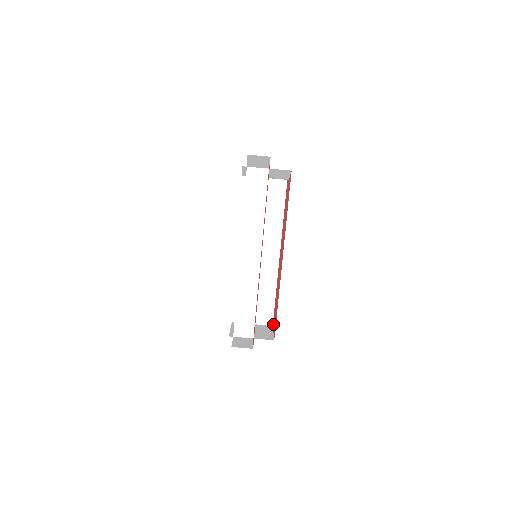
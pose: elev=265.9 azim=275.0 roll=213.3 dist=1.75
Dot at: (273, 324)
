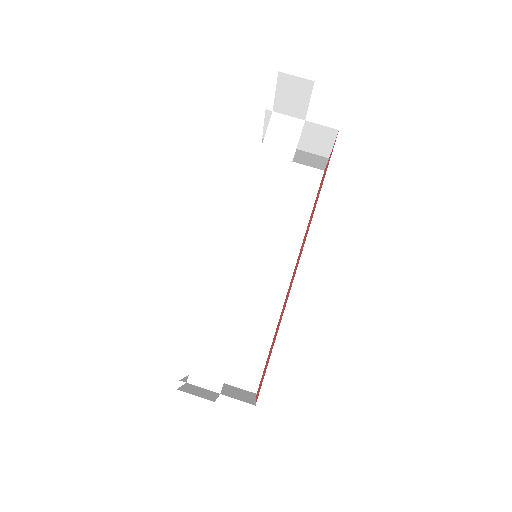
Dot at: occluded
